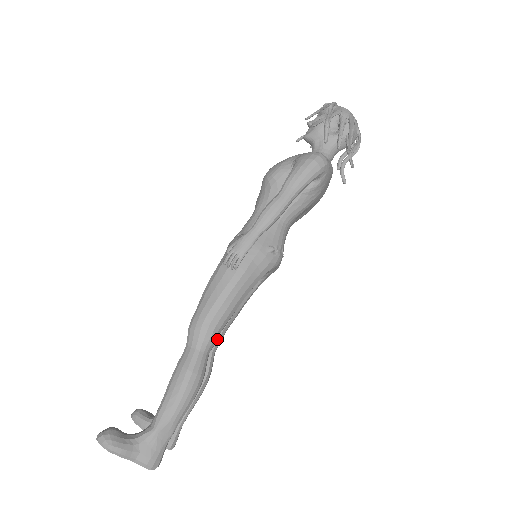
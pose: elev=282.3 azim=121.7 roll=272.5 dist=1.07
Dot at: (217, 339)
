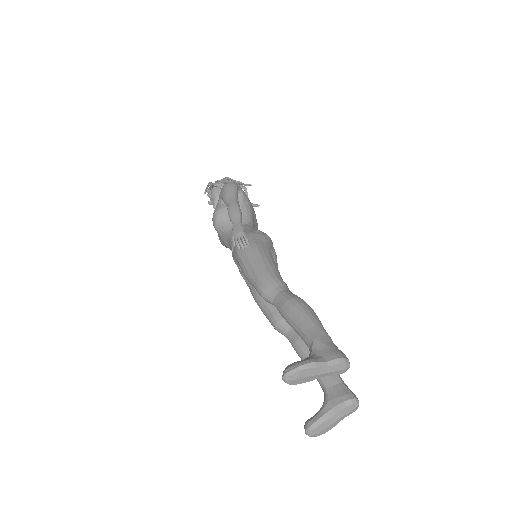
Dot at: occluded
